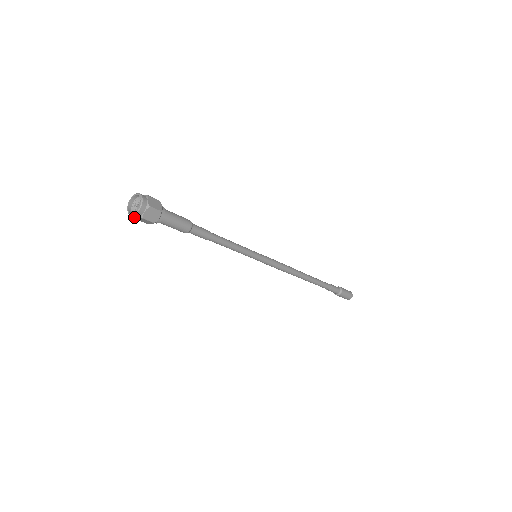
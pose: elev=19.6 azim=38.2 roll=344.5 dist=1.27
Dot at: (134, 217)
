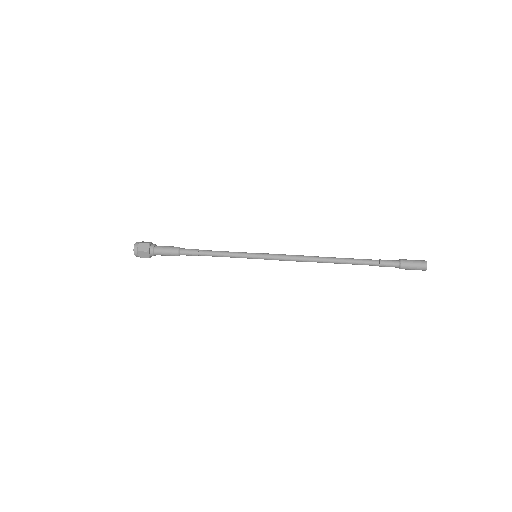
Dot at: occluded
